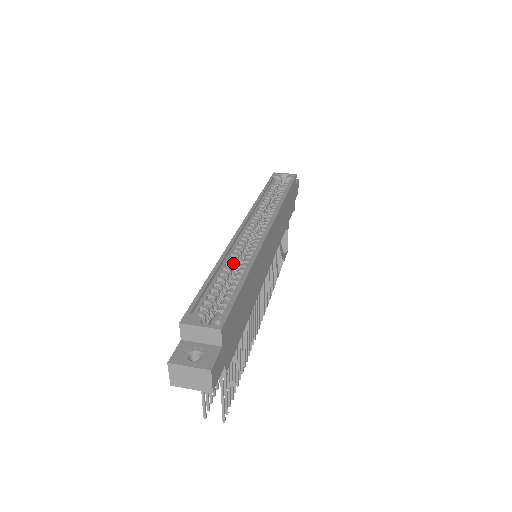
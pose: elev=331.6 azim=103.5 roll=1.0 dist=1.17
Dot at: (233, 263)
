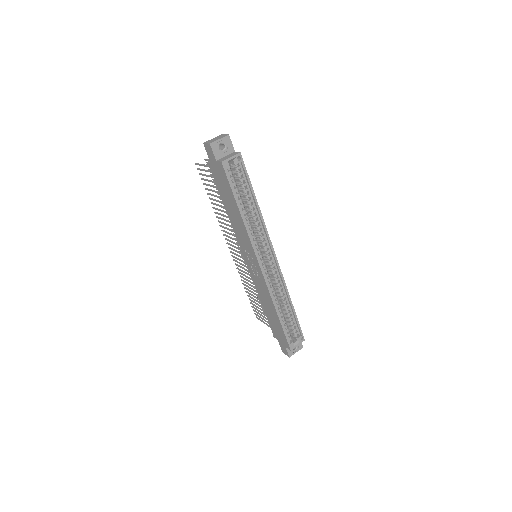
Dot at: occluded
